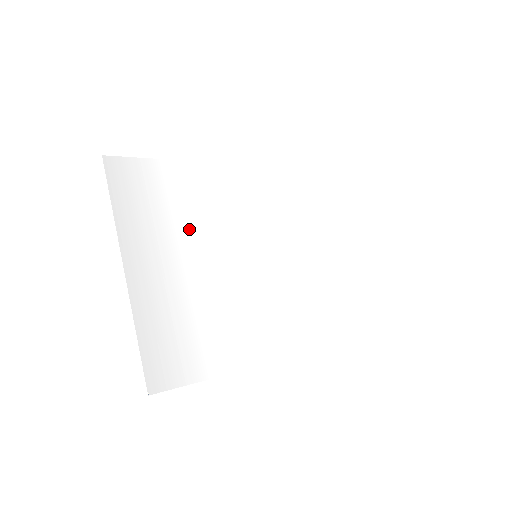
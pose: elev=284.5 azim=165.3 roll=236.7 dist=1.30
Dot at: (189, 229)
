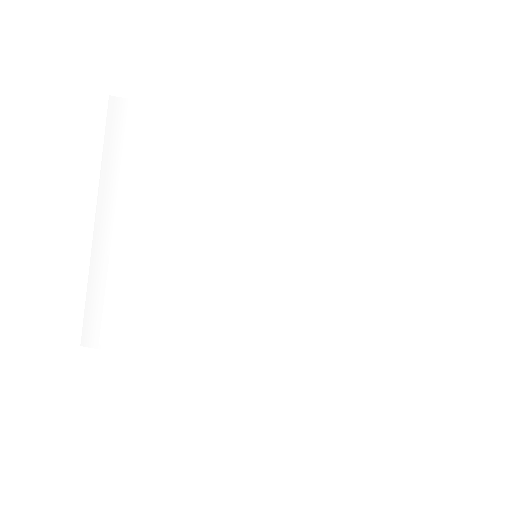
Dot at: (181, 203)
